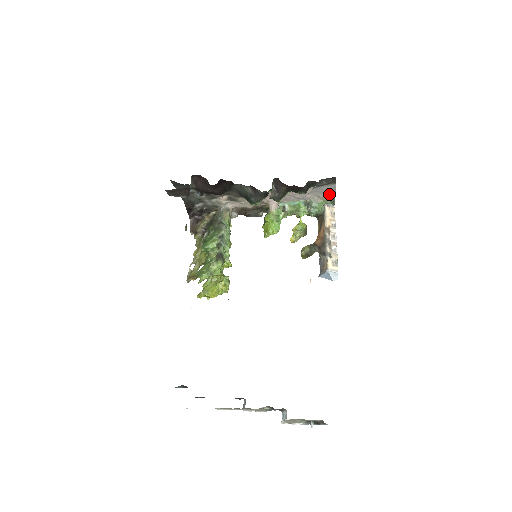
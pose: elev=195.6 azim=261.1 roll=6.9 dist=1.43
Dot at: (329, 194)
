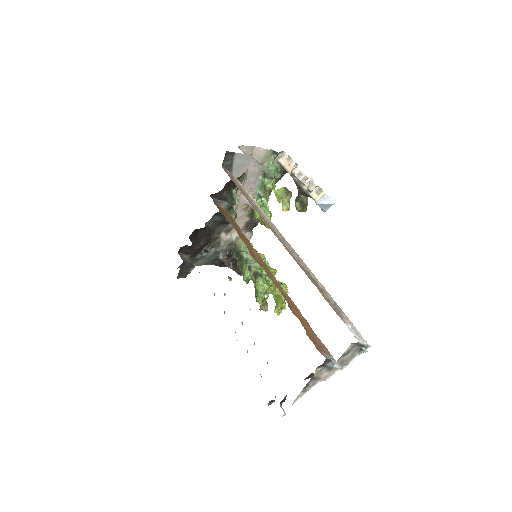
Dot at: (249, 160)
